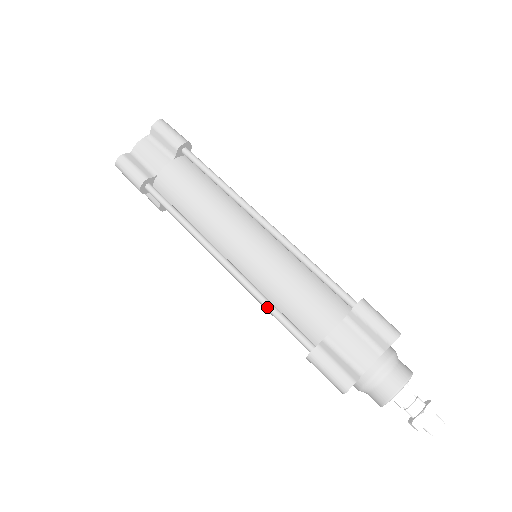
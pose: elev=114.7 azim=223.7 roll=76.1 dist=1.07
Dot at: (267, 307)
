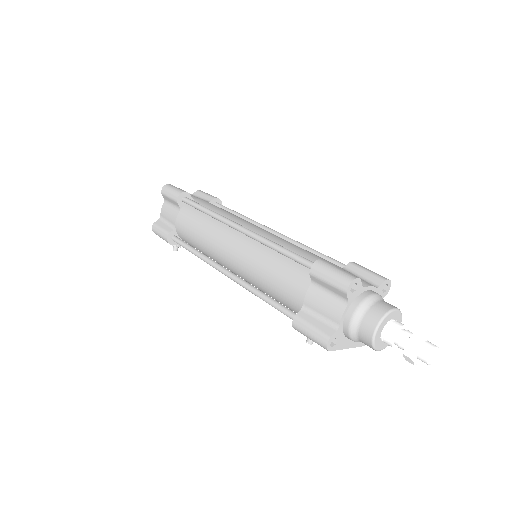
Dot at: (277, 245)
